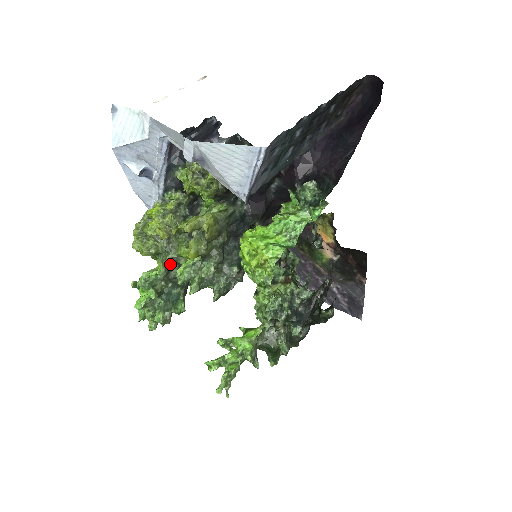
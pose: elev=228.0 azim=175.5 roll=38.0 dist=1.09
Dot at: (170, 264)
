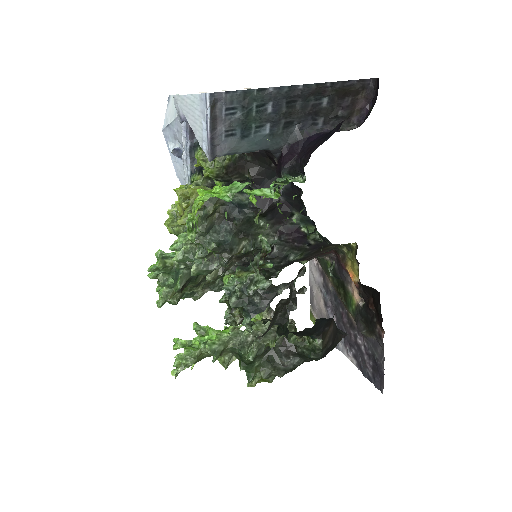
Dot at: occluded
